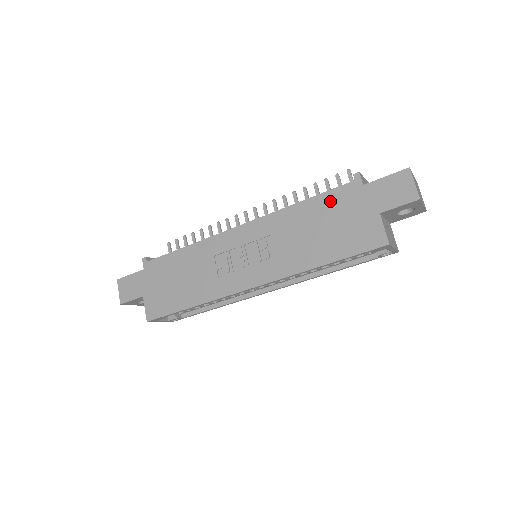
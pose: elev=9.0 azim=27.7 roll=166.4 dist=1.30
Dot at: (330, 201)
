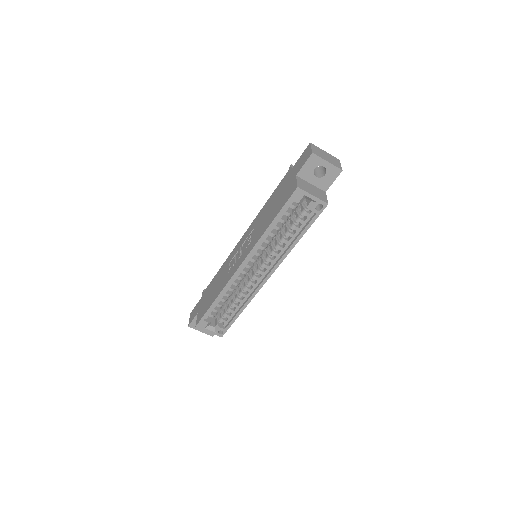
Dot at: (278, 189)
